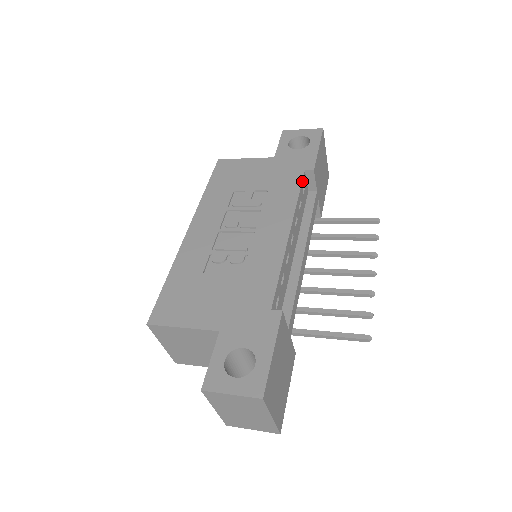
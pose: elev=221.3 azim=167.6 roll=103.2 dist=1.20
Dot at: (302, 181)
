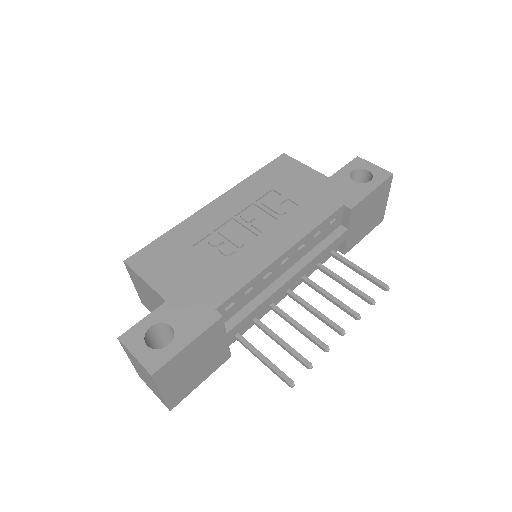
Dot at: (333, 213)
